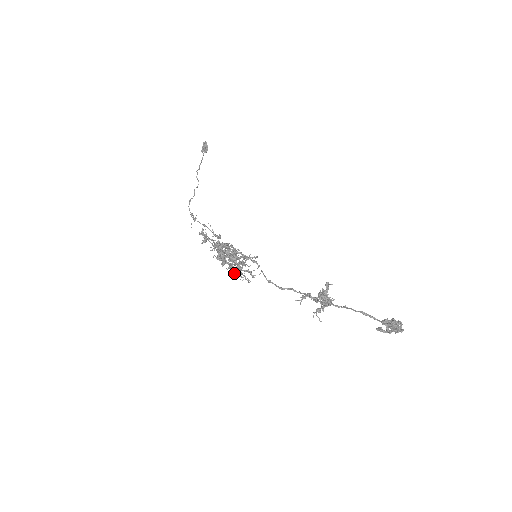
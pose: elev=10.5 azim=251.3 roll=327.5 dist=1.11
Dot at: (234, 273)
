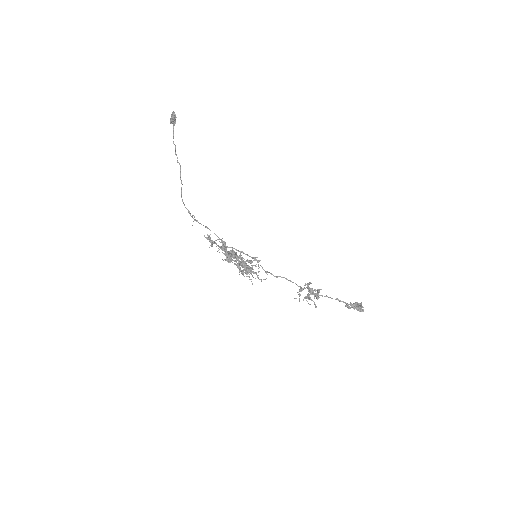
Dot at: (242, 273)
